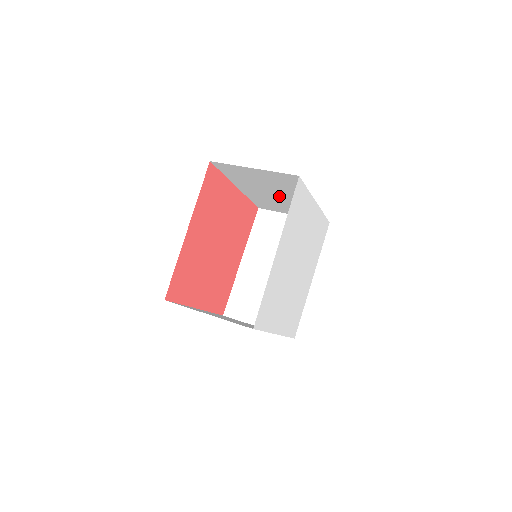
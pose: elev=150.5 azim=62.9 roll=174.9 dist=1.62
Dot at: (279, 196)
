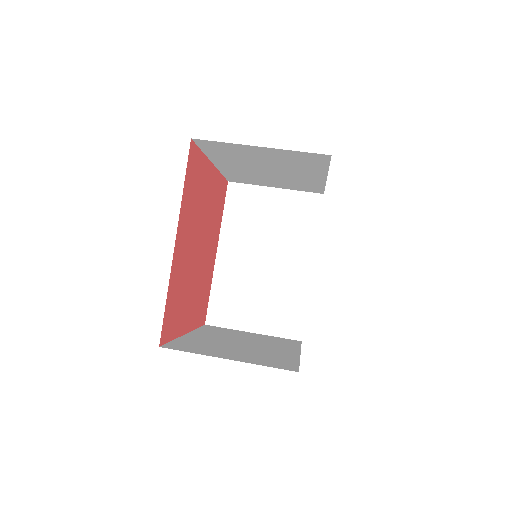
Dot at: (273, 172)
